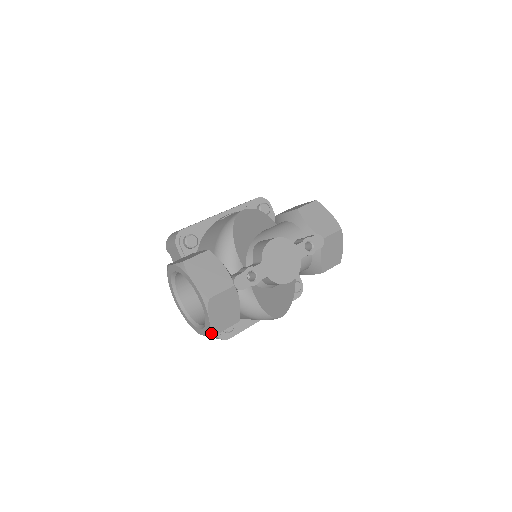
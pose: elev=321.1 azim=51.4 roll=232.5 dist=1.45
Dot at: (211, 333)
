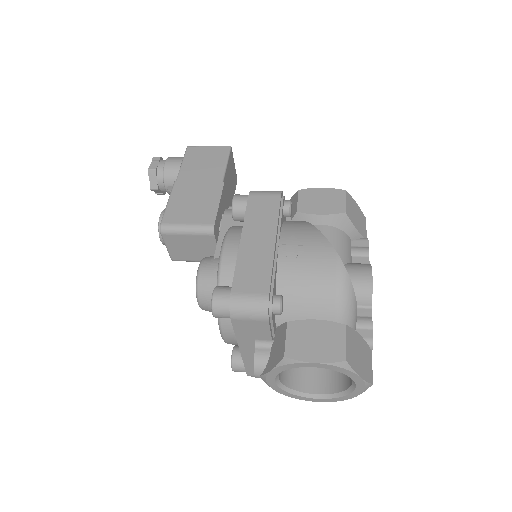
Dot at: occluded
